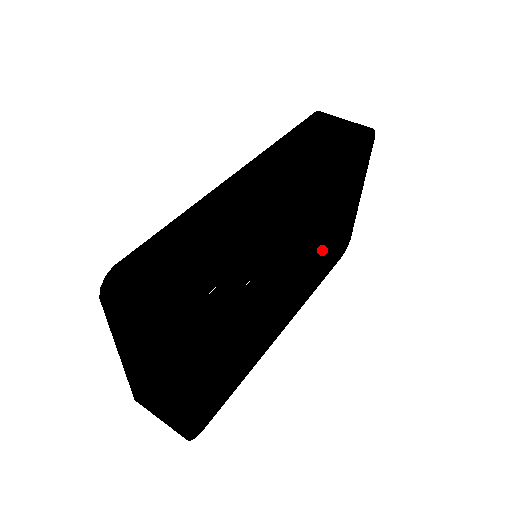
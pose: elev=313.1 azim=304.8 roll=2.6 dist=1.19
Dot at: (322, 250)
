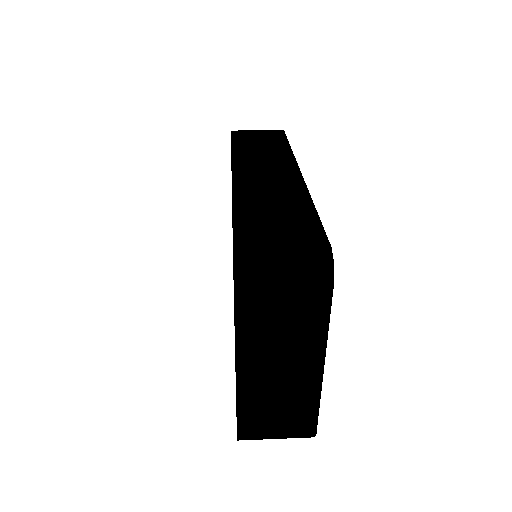
Dot at: occluded
